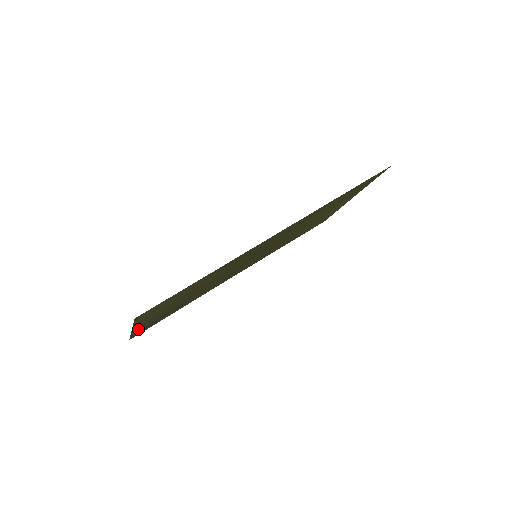
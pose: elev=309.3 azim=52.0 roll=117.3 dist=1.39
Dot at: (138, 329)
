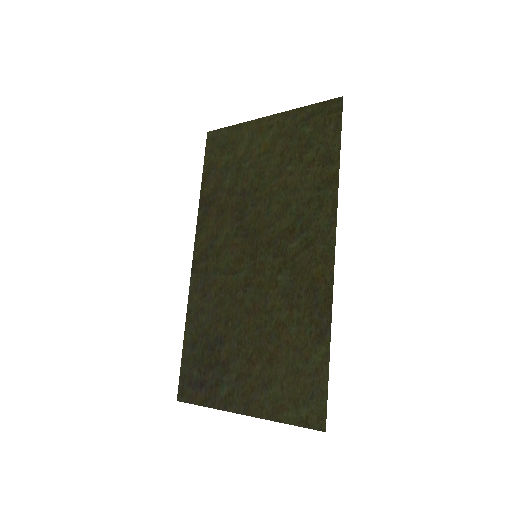
Dot at: (223, 401)
